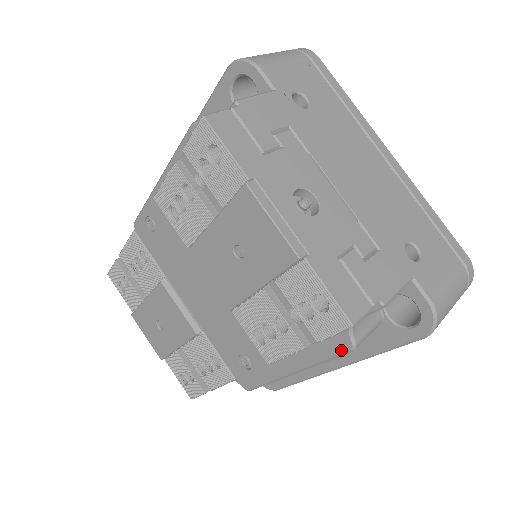
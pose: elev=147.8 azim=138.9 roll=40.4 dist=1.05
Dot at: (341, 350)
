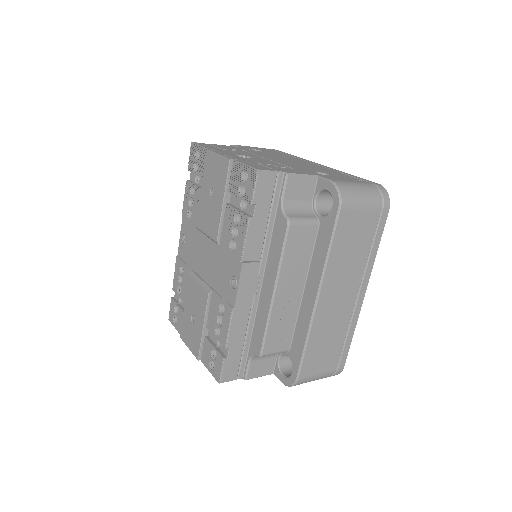
Dot at: (284, 231)
